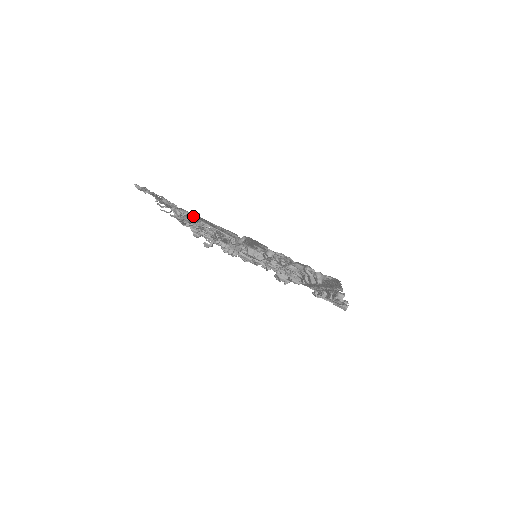
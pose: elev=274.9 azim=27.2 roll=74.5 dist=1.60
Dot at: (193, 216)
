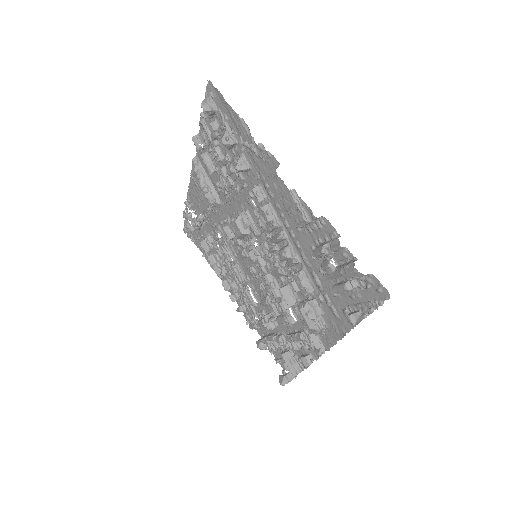
Dot at: (197, 212)
